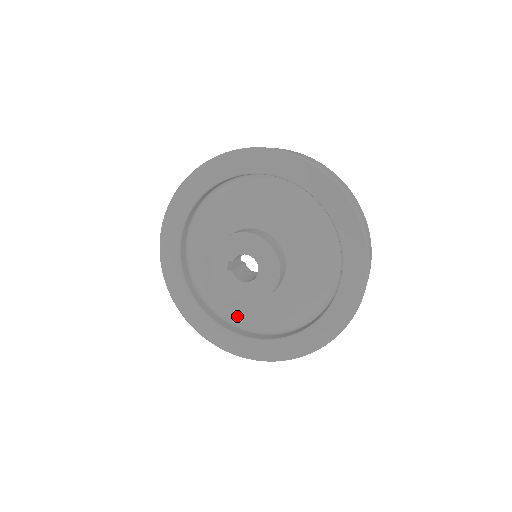
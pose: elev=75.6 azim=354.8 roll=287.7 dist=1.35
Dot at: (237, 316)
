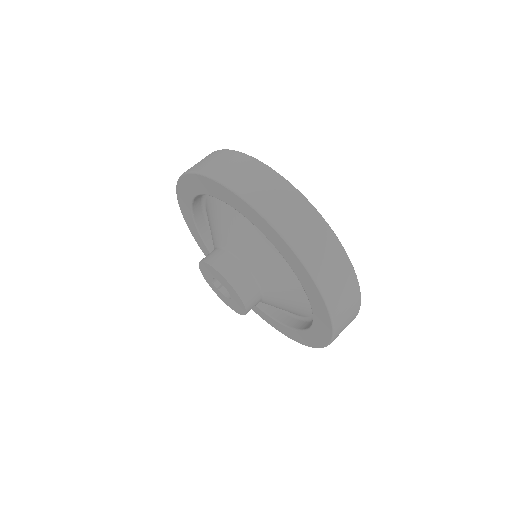
Dot at: occluded
